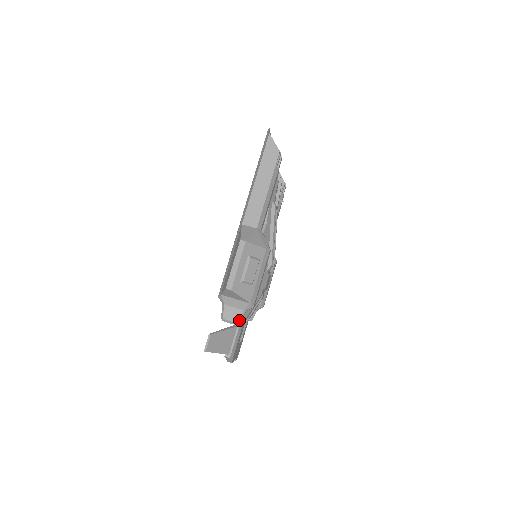
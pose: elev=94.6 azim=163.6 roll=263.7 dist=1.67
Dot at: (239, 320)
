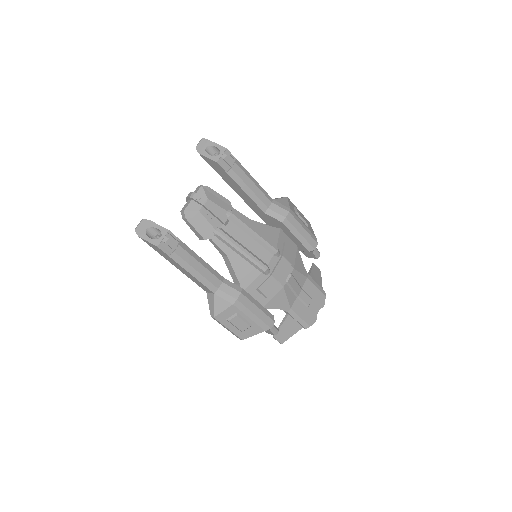
Dot at: (274, 334)
